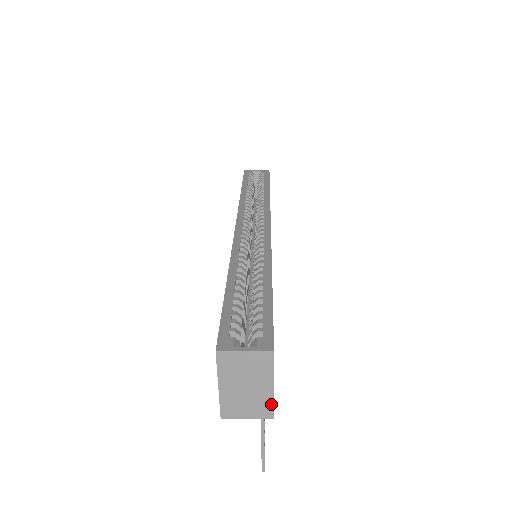
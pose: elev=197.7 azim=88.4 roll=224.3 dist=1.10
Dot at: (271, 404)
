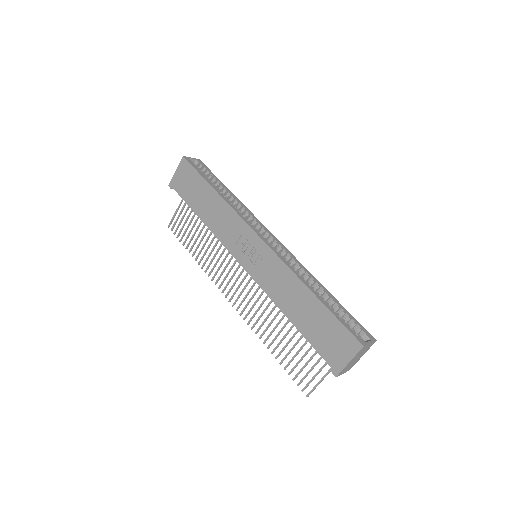
Dot at: occluded
